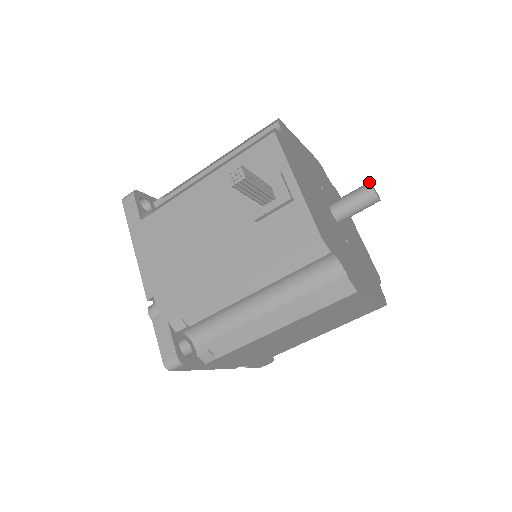
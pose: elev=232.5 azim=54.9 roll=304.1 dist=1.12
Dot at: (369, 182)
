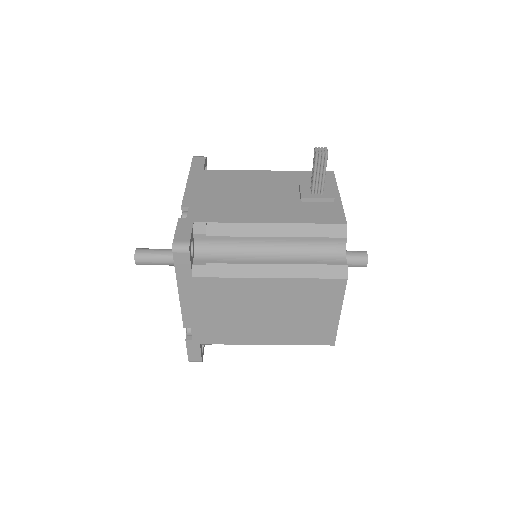
Dot at: occluded
